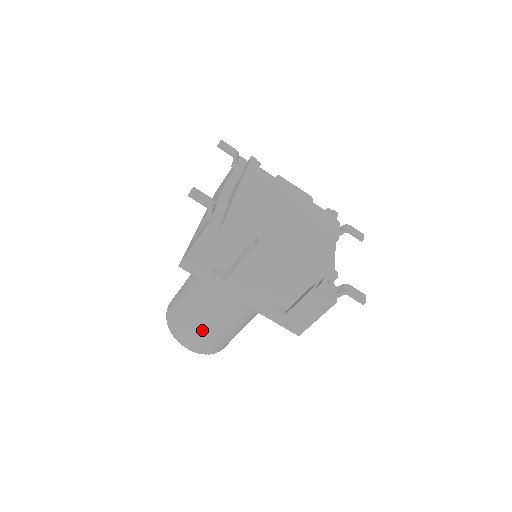
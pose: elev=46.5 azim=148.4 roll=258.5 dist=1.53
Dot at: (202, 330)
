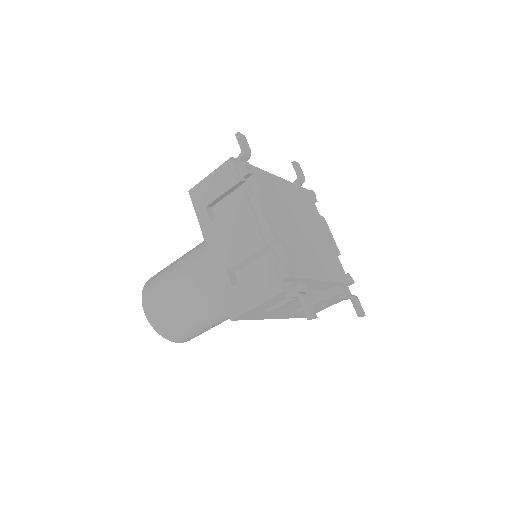
Dot at: (166, 290)
